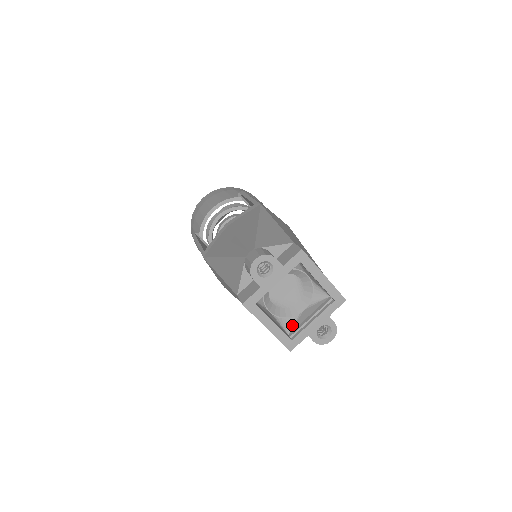
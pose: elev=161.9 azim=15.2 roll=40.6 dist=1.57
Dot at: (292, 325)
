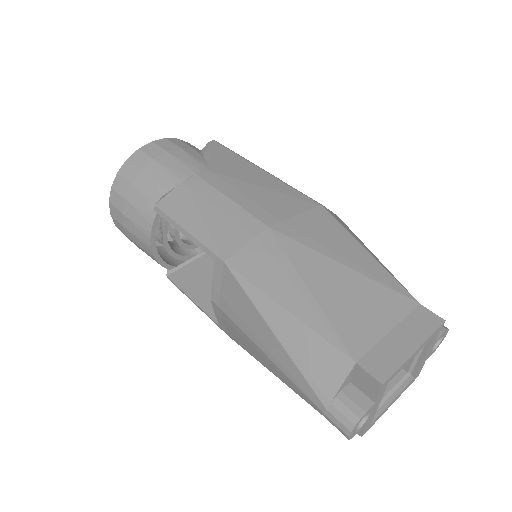
Dot at: occluded
